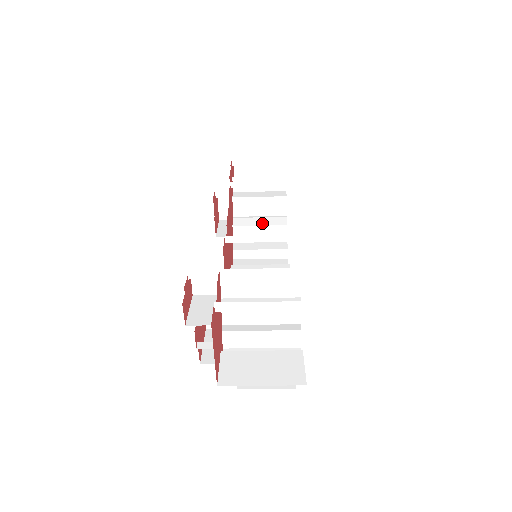
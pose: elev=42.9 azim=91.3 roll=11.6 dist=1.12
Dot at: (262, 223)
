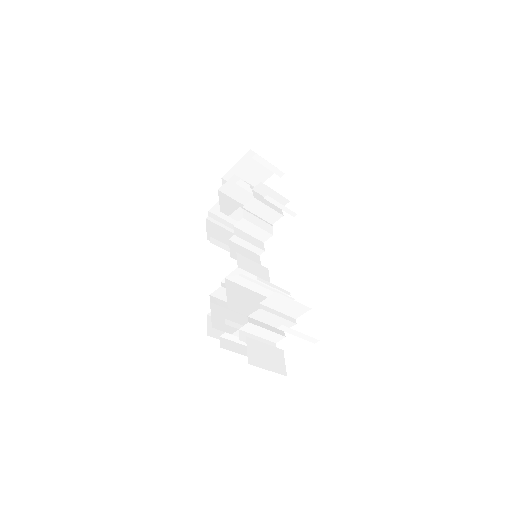
Dot at: (260, 225)
